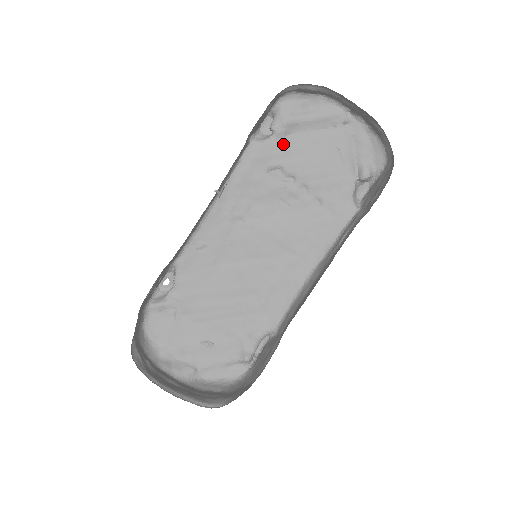
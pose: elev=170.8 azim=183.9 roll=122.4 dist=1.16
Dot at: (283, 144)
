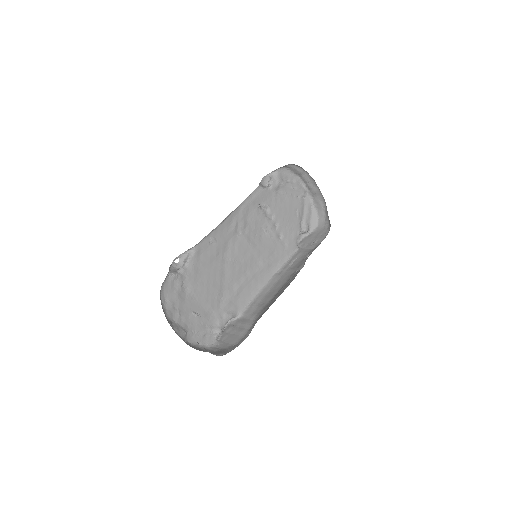
Dot at: (273, 195)
